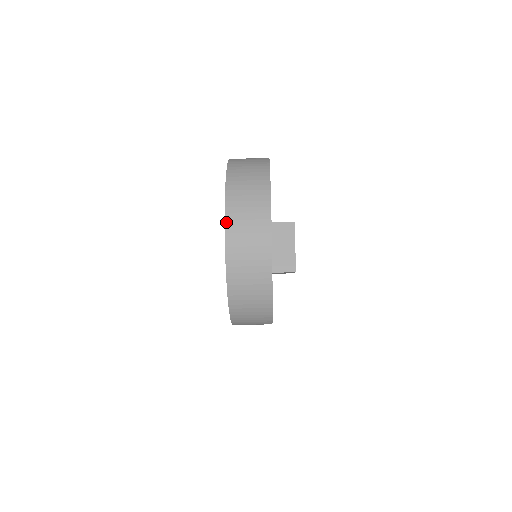
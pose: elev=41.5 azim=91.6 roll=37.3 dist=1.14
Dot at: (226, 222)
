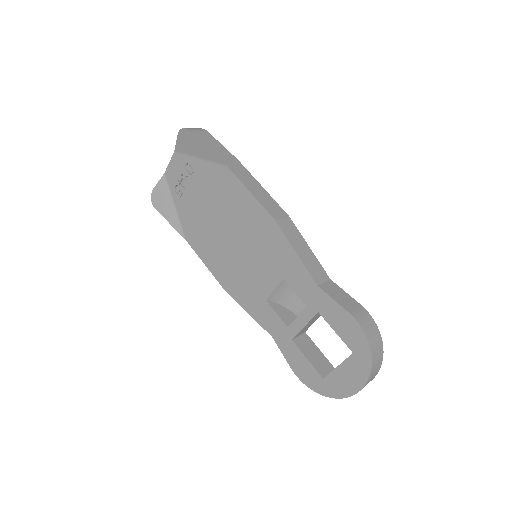
Dot at: occluded
